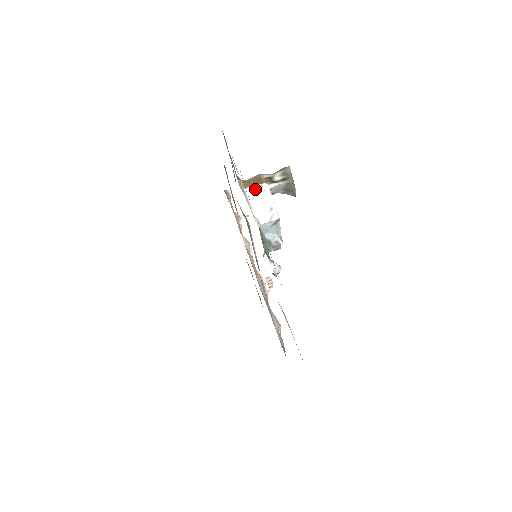
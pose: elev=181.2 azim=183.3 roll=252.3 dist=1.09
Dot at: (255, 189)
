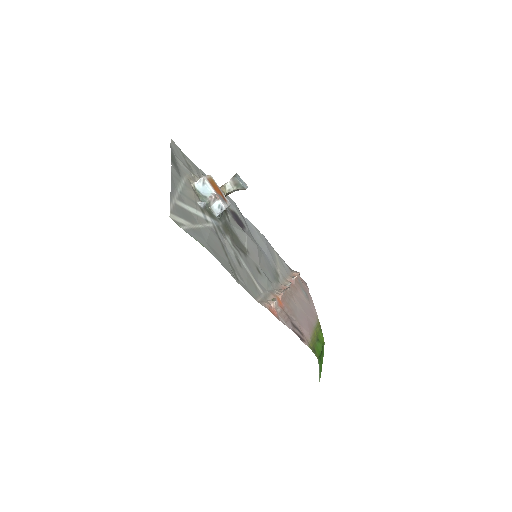
Dot at: occluded
